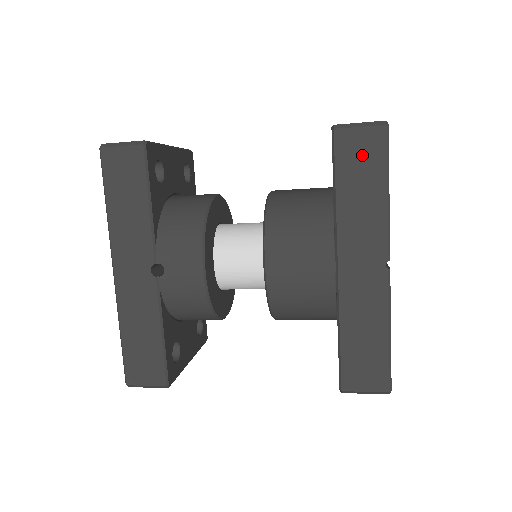
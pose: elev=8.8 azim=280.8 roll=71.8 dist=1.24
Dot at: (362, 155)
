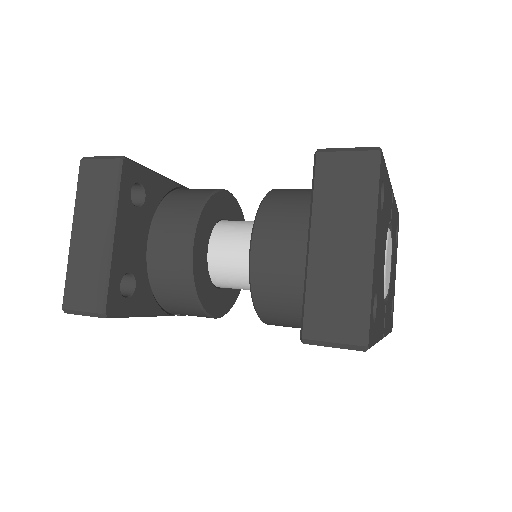
Dot at: occluded
